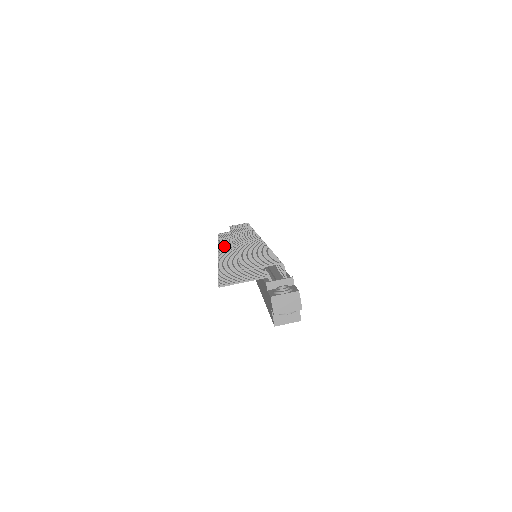
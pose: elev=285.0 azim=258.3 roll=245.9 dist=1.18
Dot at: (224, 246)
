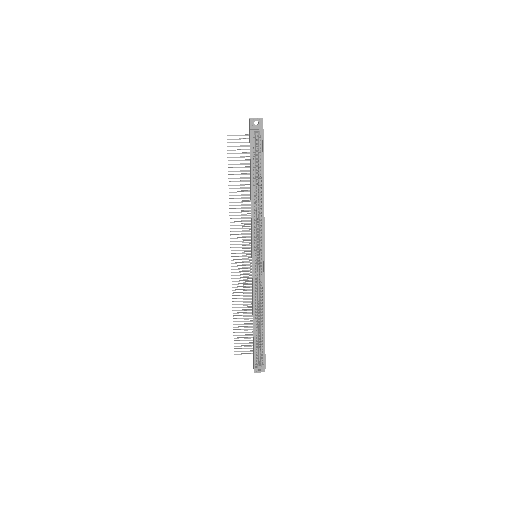
Dot at: (235, 266)
